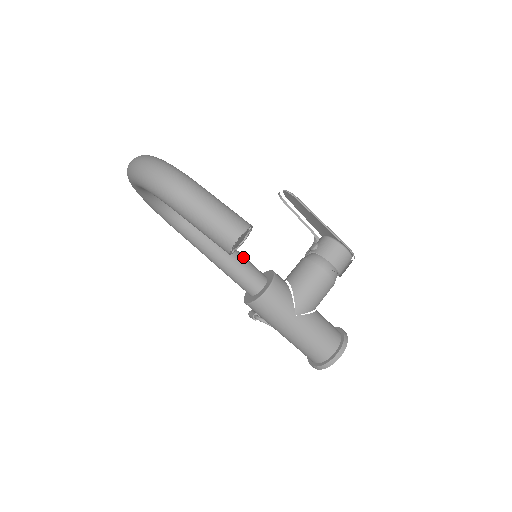
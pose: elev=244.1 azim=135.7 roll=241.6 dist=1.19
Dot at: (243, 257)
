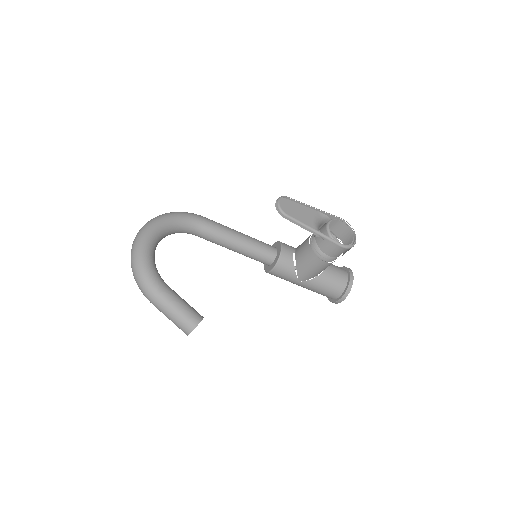
Dot at: (252, 246)
